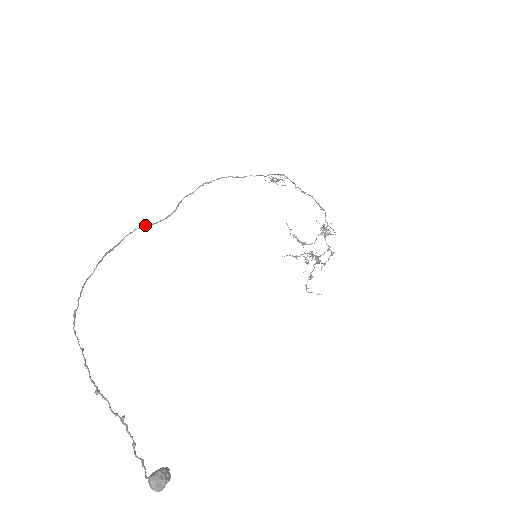
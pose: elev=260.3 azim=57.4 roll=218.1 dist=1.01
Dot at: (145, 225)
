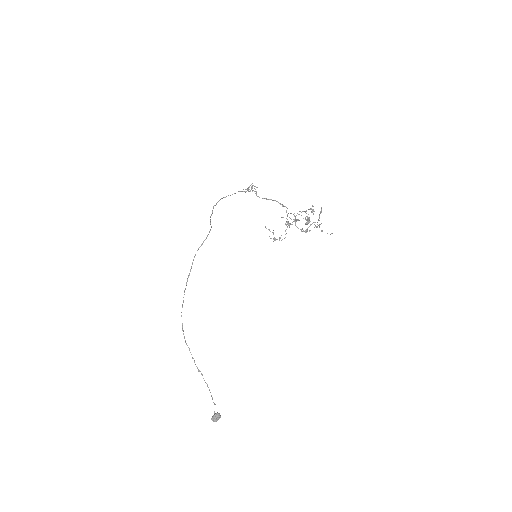
Dot at: occluded
